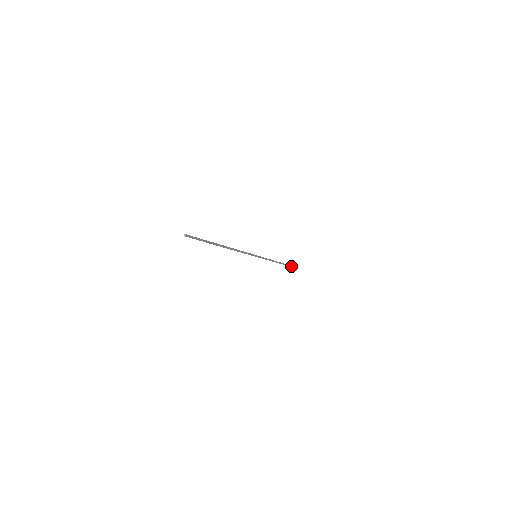
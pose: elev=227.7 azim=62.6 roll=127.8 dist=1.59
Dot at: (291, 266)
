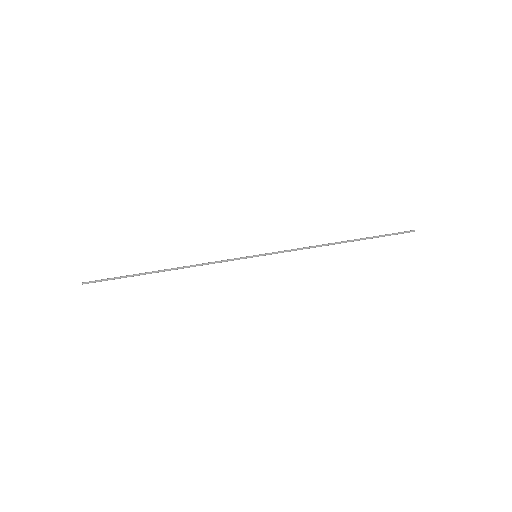
Dot at: (393, 234)
